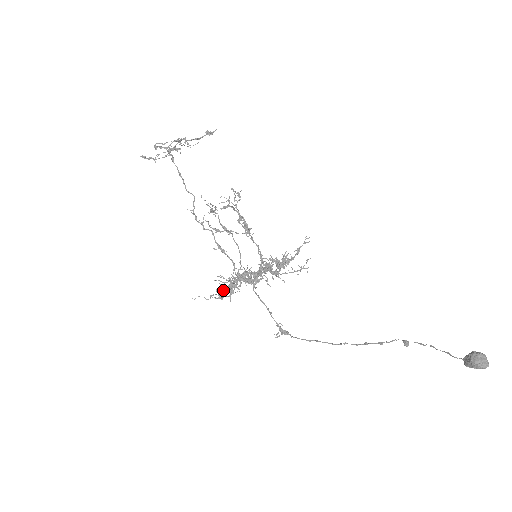
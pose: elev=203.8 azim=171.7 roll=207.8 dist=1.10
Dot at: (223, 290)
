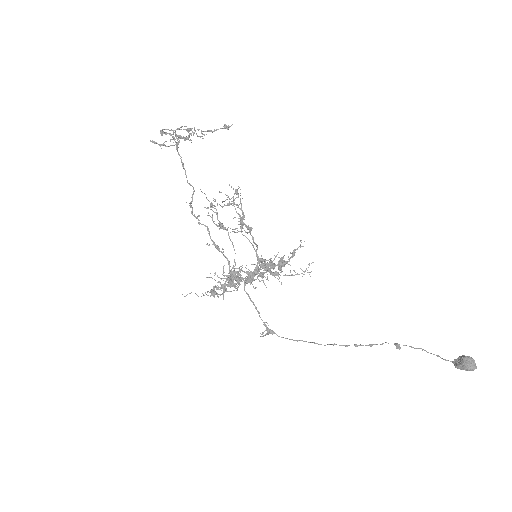
Dot at: (222, 288)
